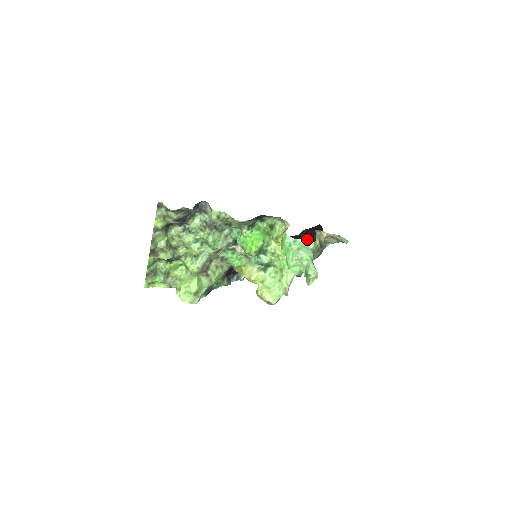
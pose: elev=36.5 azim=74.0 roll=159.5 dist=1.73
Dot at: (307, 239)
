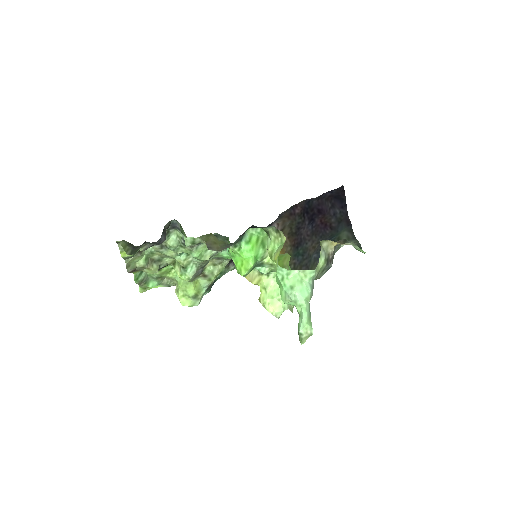
Dot at: (326, 210)
